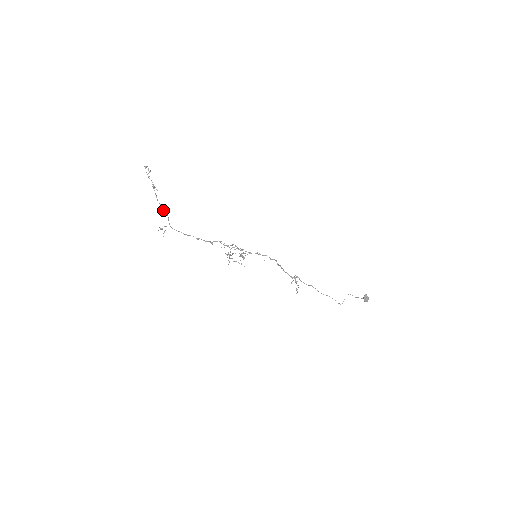
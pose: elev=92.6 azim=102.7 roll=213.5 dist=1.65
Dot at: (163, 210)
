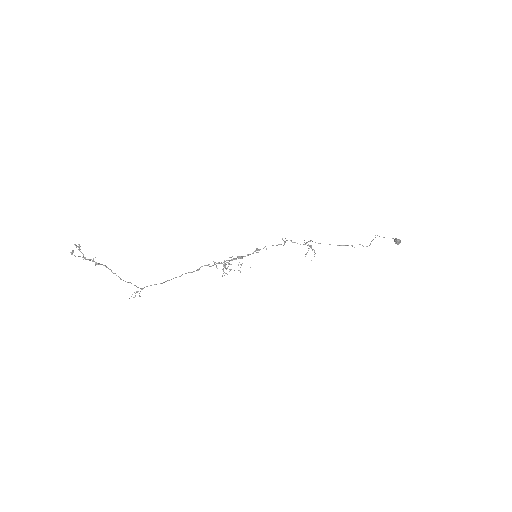
Dot at: occluded
